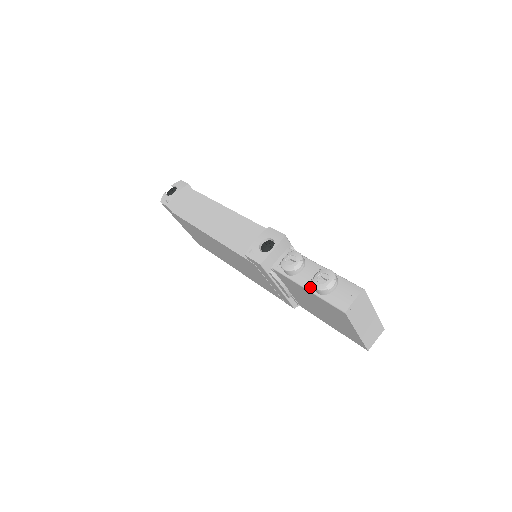
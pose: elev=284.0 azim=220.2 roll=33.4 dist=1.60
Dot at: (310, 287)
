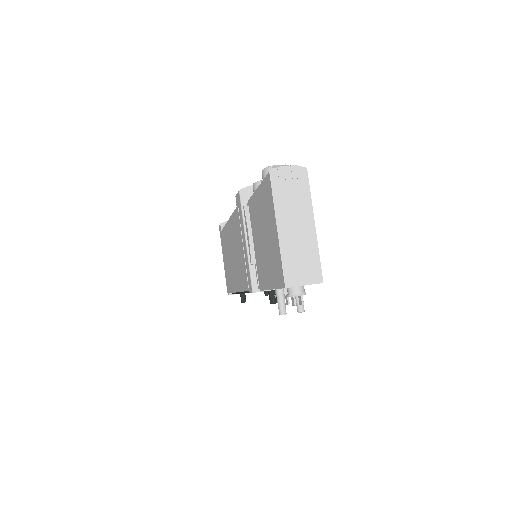
Dot at: occluded
